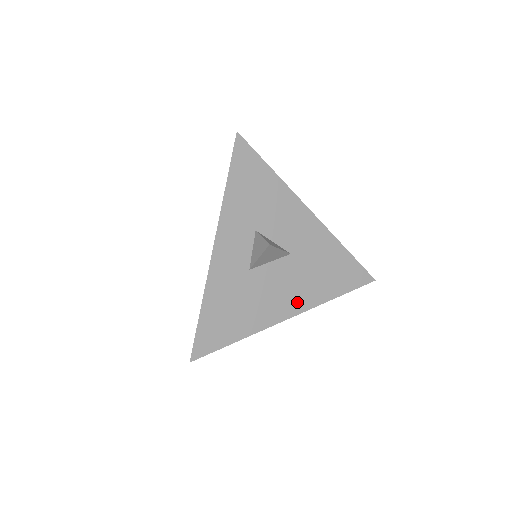
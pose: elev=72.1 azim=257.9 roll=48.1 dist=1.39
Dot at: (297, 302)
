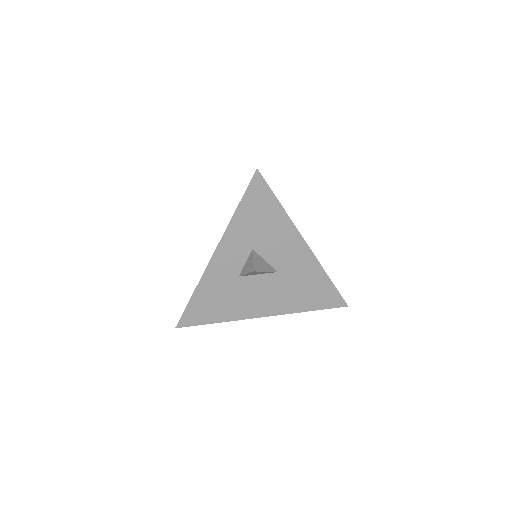
Dot at: (273, 307)
